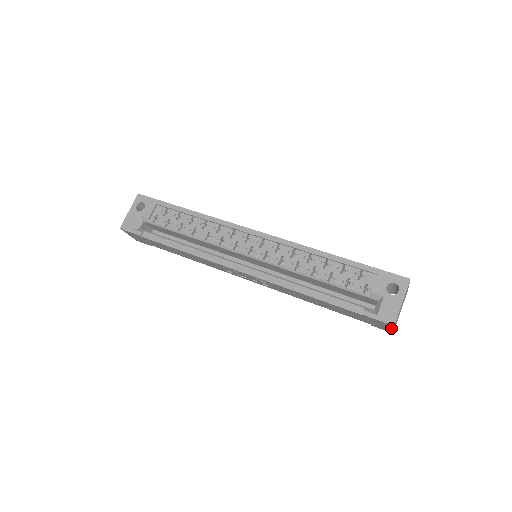
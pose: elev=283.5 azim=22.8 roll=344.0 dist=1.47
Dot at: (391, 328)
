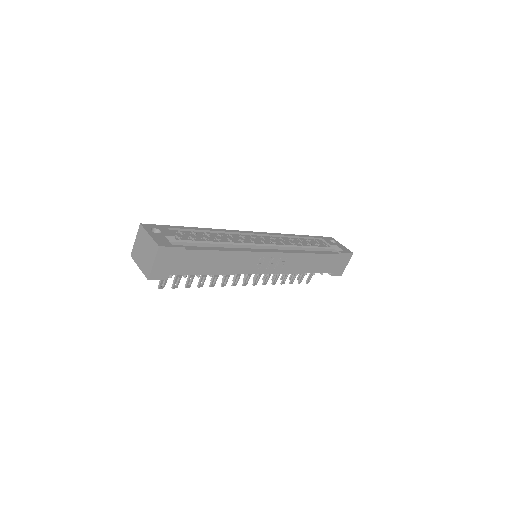
Dot at: (347, 263)
